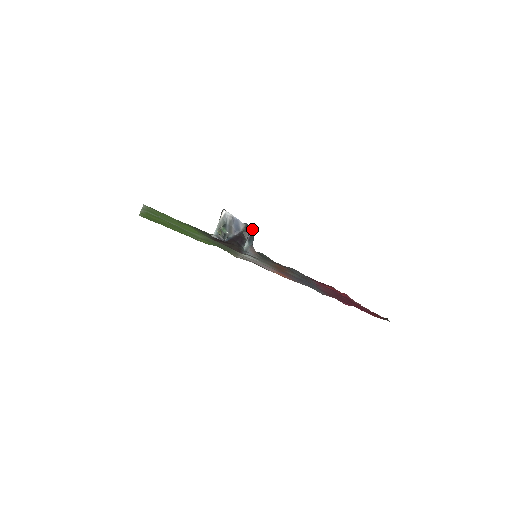
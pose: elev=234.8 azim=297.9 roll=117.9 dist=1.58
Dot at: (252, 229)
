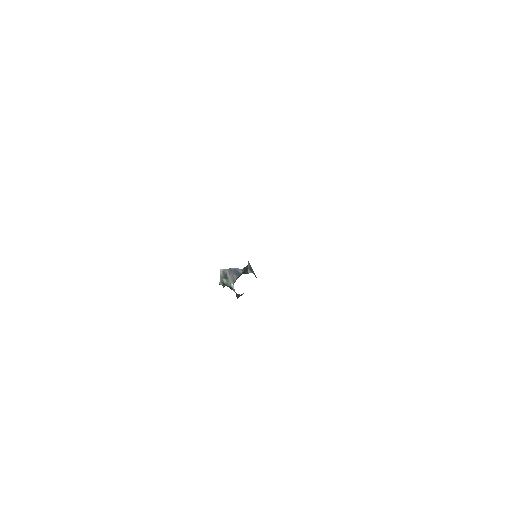
Dot at: (249, 264)
